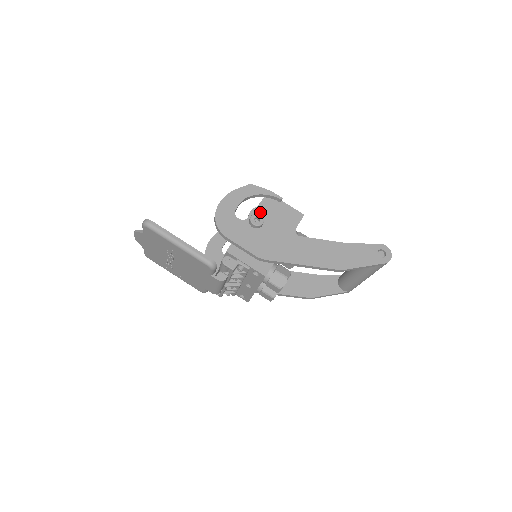
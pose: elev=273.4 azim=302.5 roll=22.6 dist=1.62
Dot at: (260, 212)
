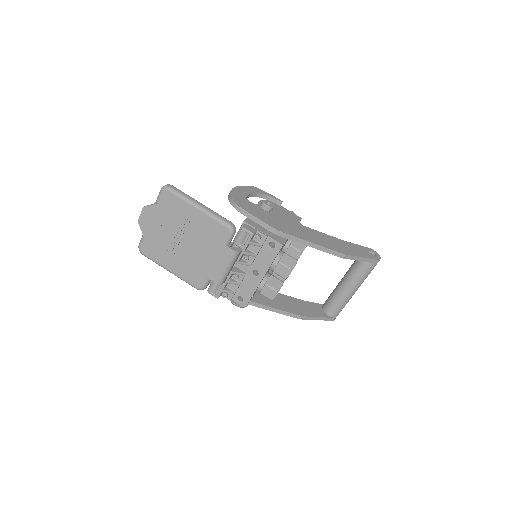
Dot at: occluded
